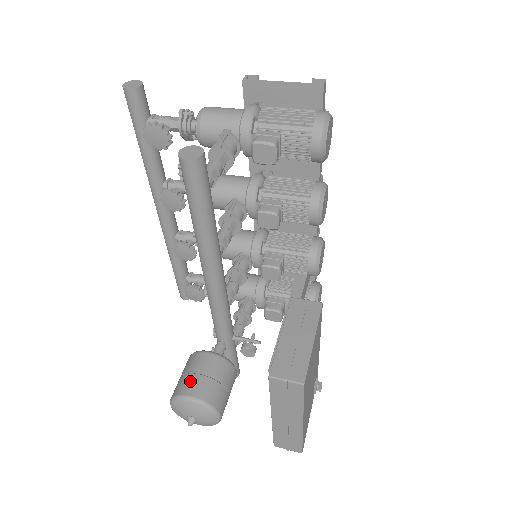
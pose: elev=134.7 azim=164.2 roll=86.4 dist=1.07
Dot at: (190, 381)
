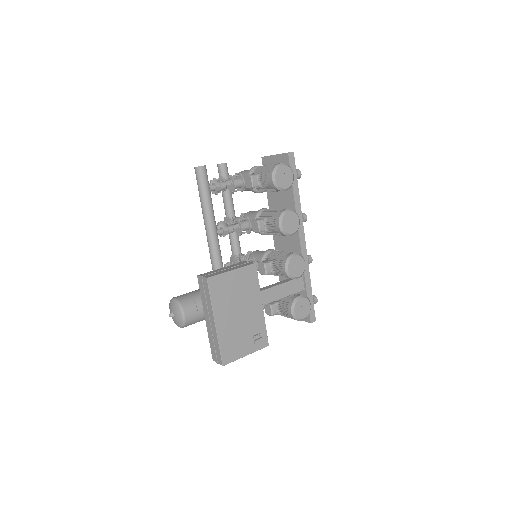
Dot at: (181, 295)
